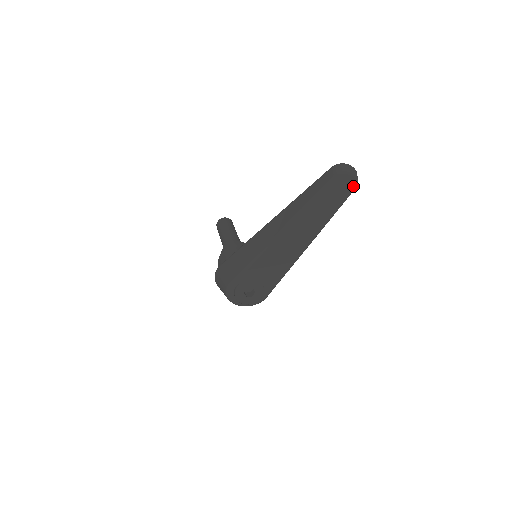
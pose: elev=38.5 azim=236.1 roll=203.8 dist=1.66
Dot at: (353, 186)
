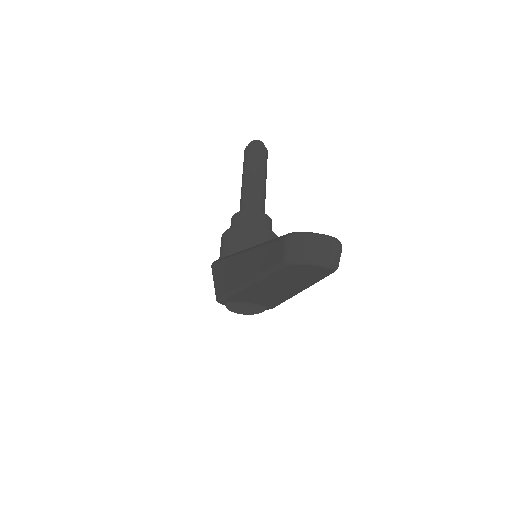
Dot at: (328, 271)
